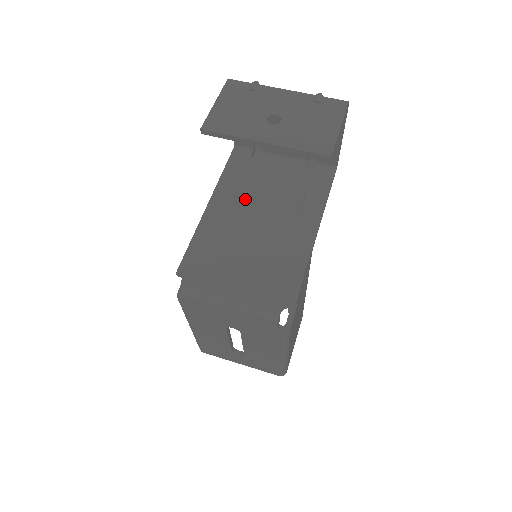
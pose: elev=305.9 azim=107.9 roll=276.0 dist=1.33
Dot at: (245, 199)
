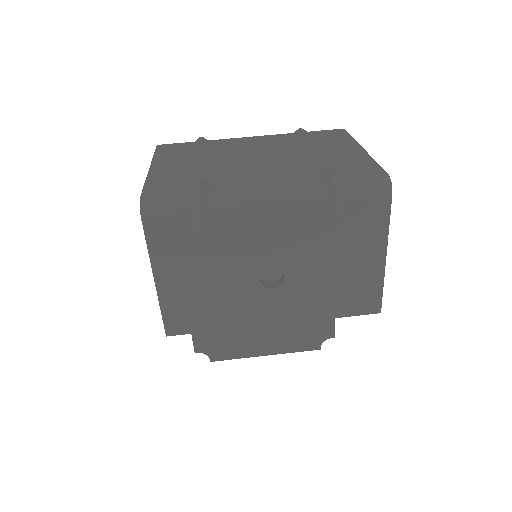
Dot at: occluded
